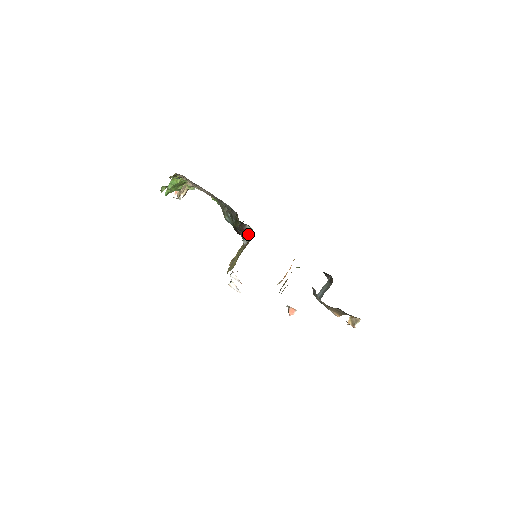
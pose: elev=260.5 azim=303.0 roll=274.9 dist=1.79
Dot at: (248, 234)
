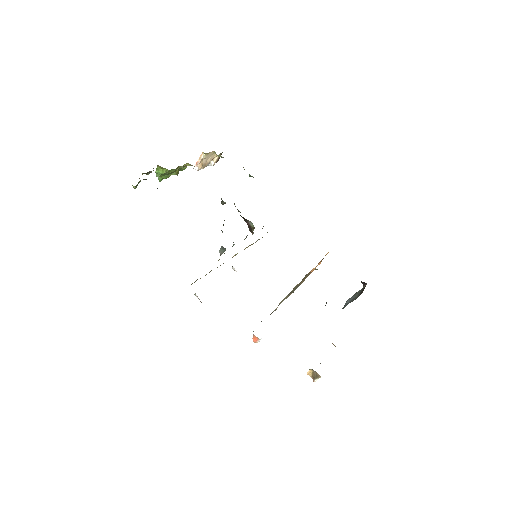
Dot at: (251, 230)
